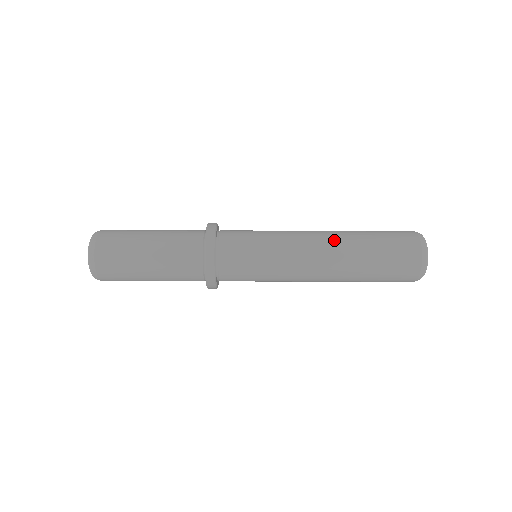
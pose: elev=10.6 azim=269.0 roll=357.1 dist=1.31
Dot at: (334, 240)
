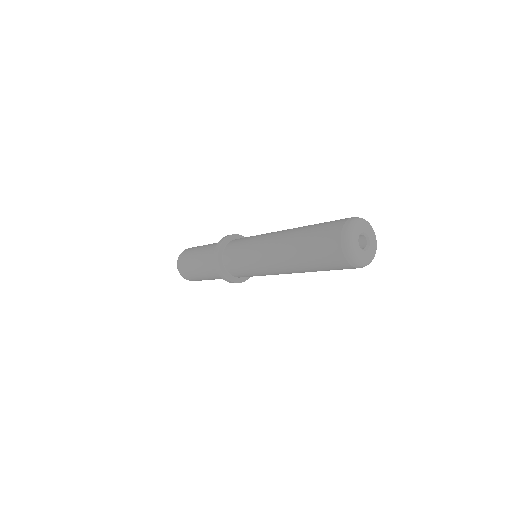
Dot at: (293, 228)
